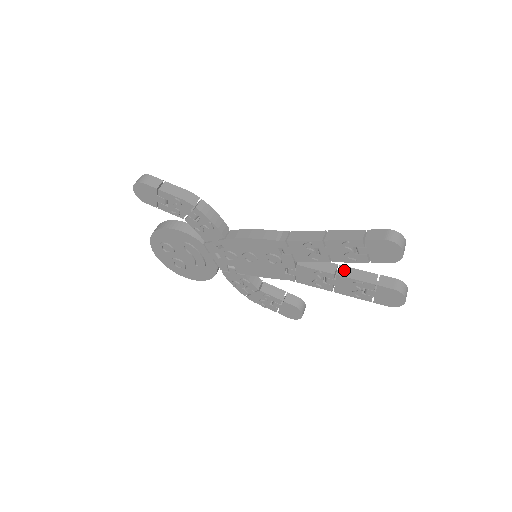
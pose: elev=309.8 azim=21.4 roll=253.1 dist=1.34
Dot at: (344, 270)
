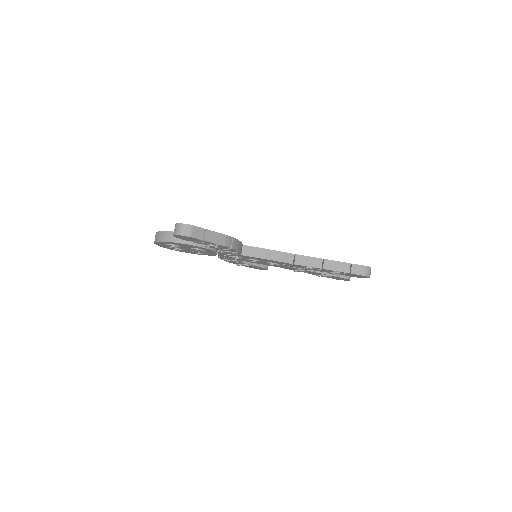
Dot at: occluded
